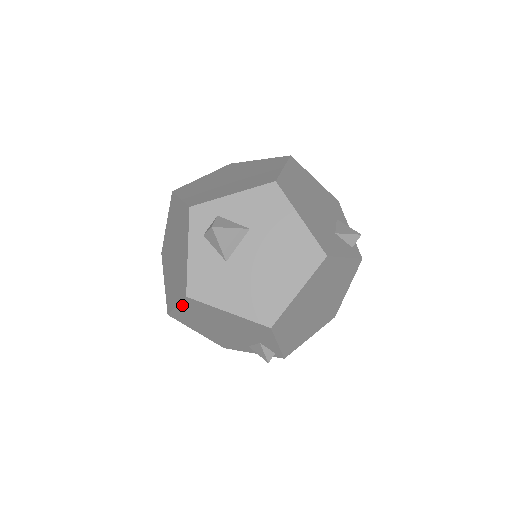
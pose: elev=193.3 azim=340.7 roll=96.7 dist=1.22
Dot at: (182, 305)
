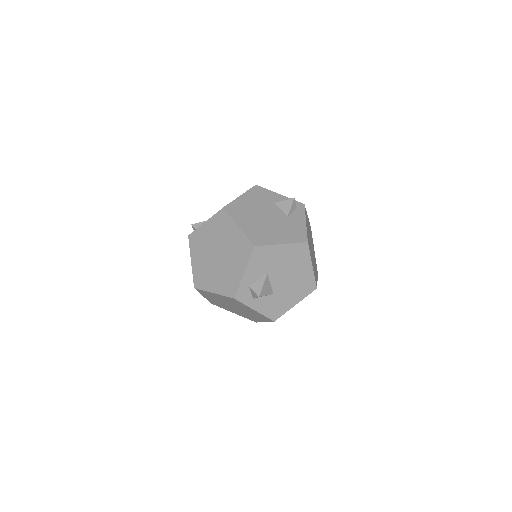
Dot at: occluded
